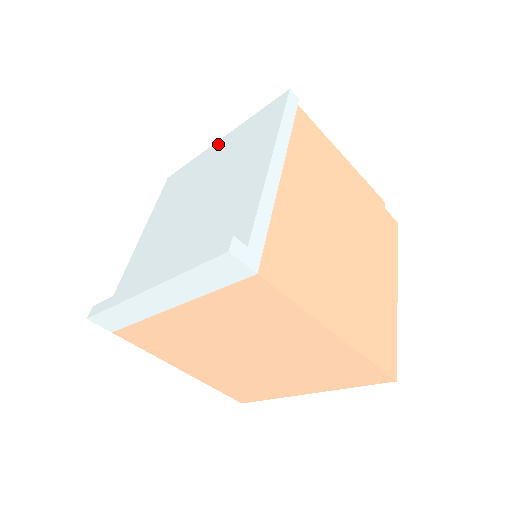
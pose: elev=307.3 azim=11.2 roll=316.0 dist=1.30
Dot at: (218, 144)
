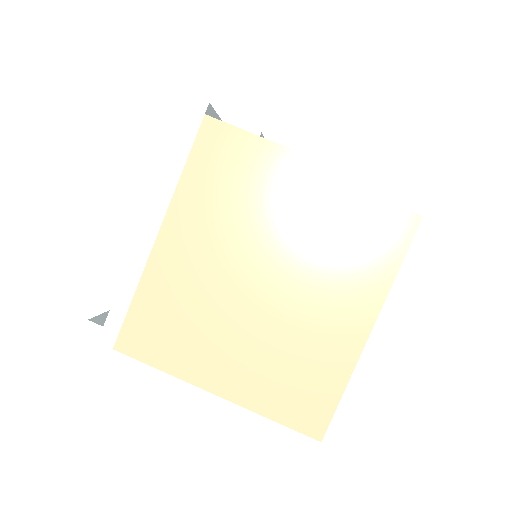
Dot at: occluded
